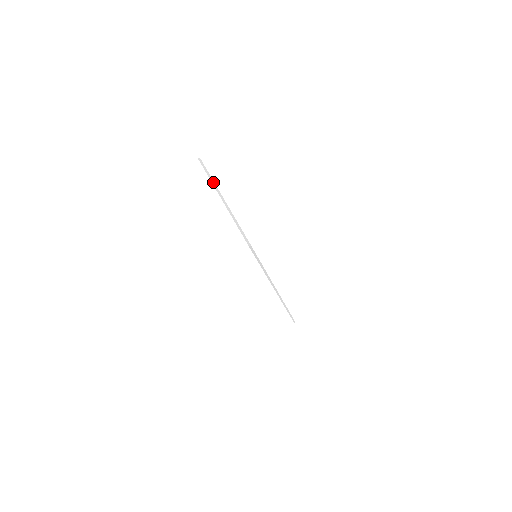
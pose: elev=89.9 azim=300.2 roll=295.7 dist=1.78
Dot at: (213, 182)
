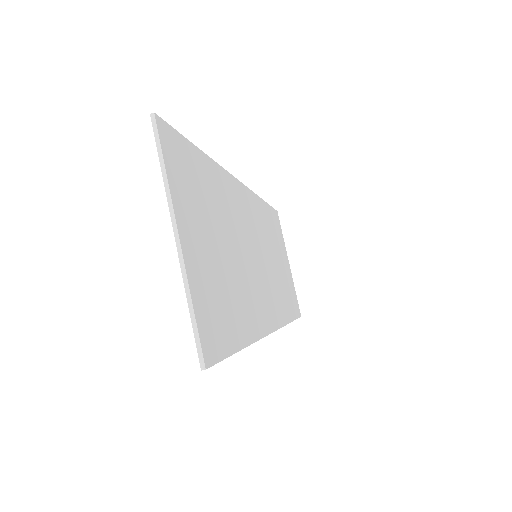
Dot at: (167, 186)
